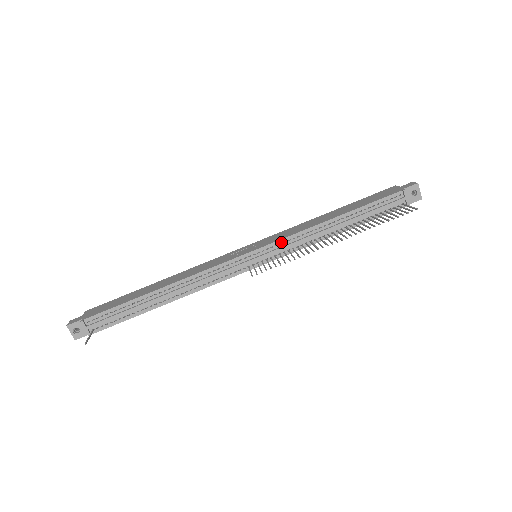
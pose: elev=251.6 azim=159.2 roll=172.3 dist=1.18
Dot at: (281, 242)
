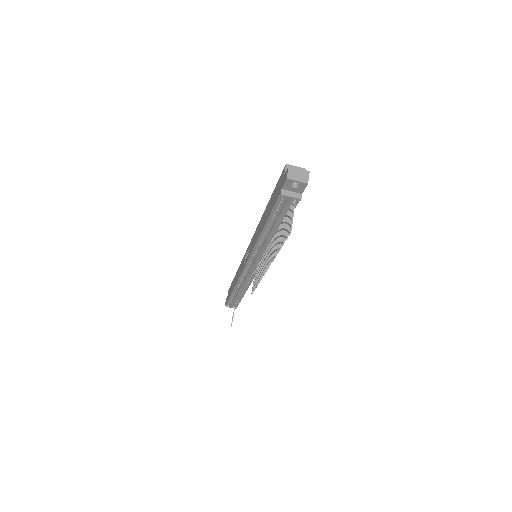
Dot at: (253, 254)
